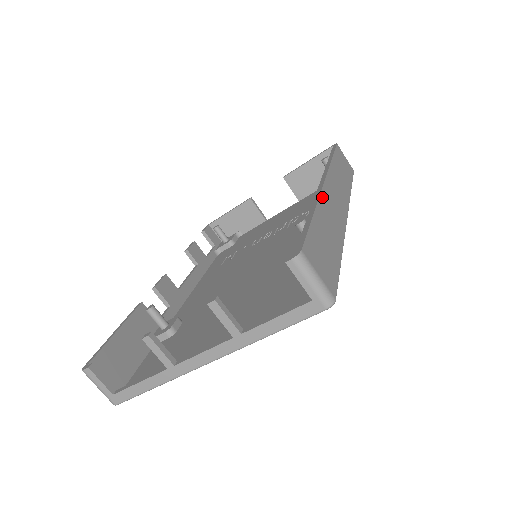
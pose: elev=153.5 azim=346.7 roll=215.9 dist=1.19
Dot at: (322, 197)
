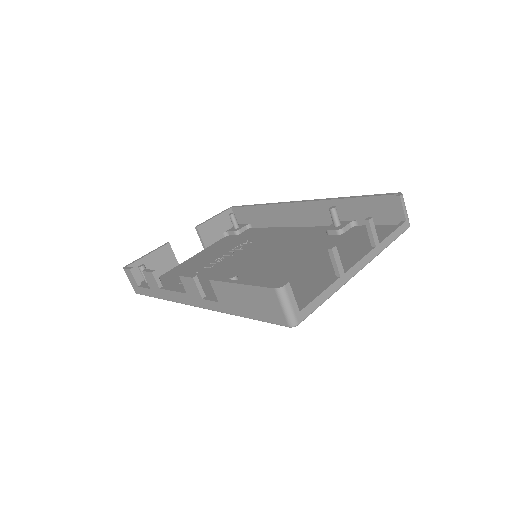
Dot at: occluded
